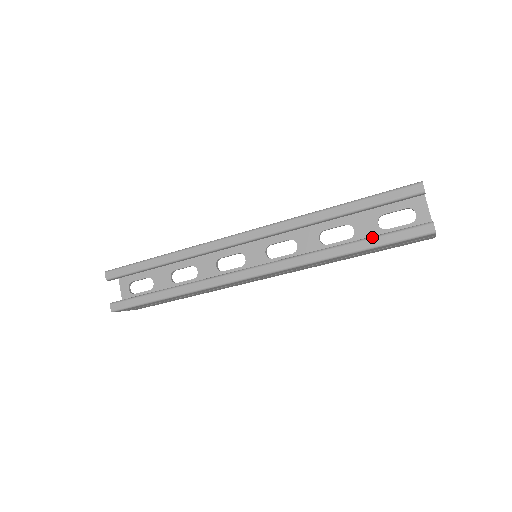
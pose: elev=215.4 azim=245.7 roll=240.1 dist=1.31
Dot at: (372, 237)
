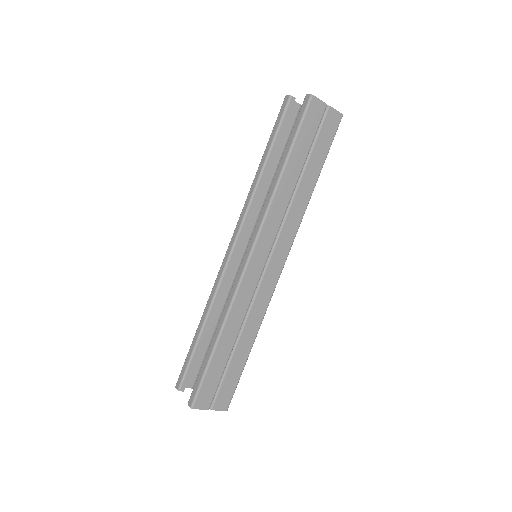
Dot at: (287, 144)
